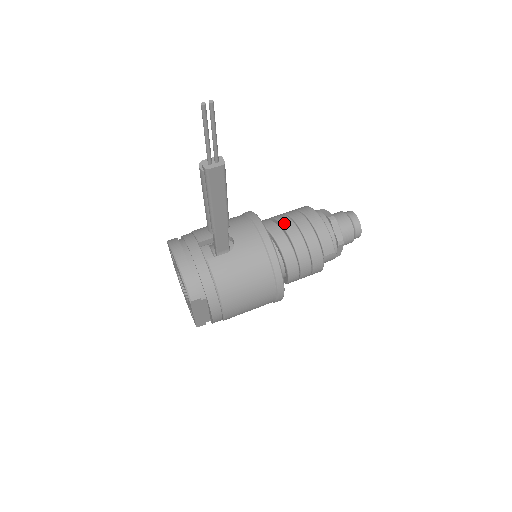
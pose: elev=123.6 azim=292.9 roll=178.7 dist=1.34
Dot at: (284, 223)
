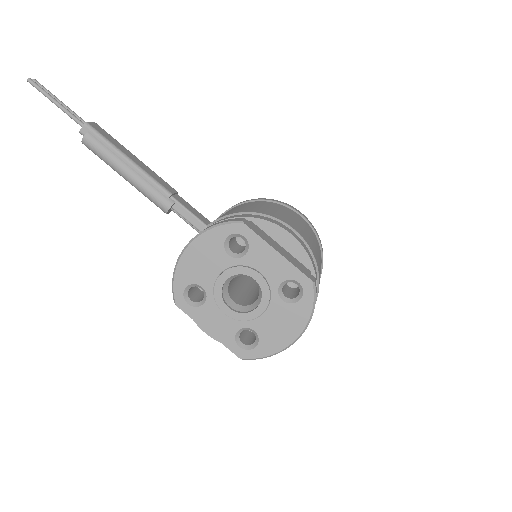
Dot at: occluded
